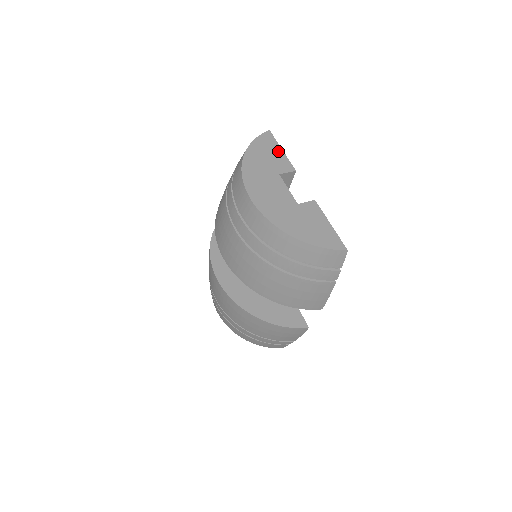
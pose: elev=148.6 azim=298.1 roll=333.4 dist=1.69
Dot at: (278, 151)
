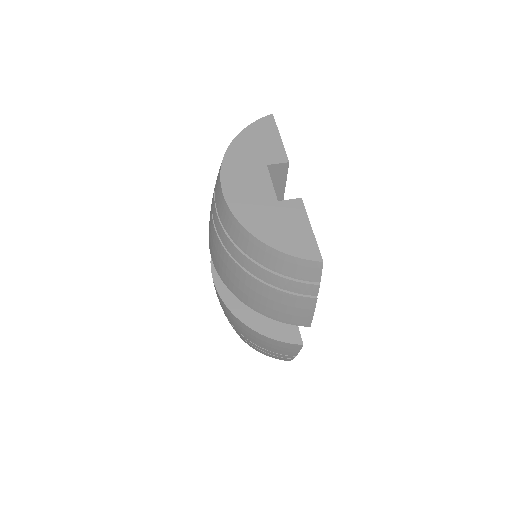
Dot at: (275, 138)
